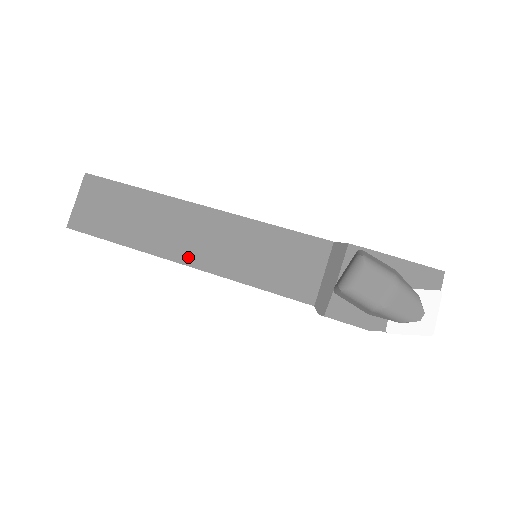
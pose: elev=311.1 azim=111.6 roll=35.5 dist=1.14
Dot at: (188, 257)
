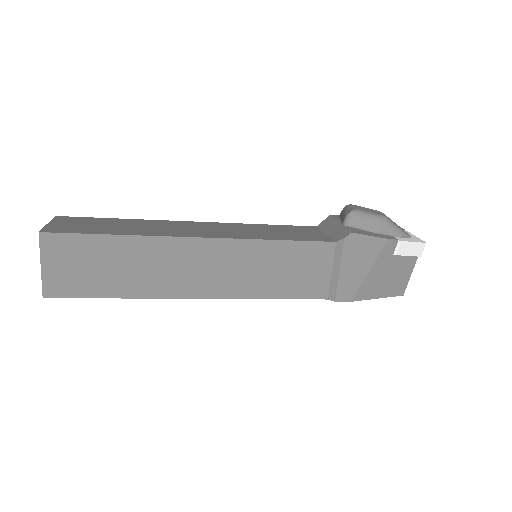
Dot at: (202, 235)
